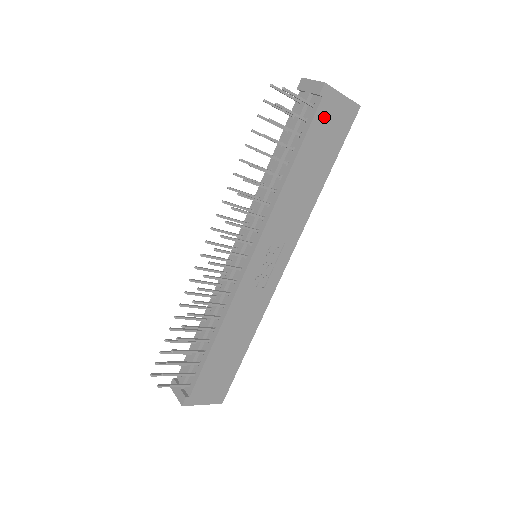
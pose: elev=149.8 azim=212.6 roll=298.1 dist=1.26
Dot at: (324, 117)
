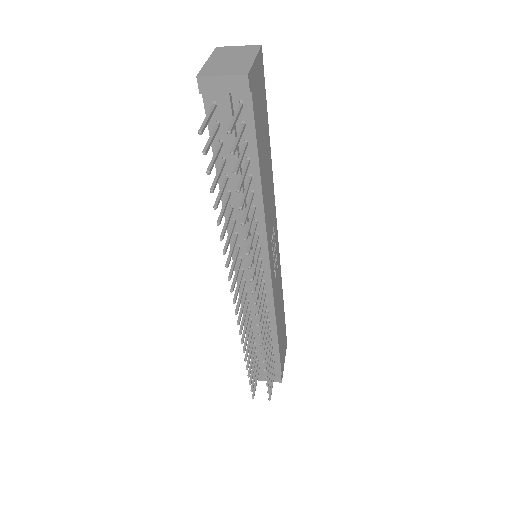
Dot at: (256, 103)
